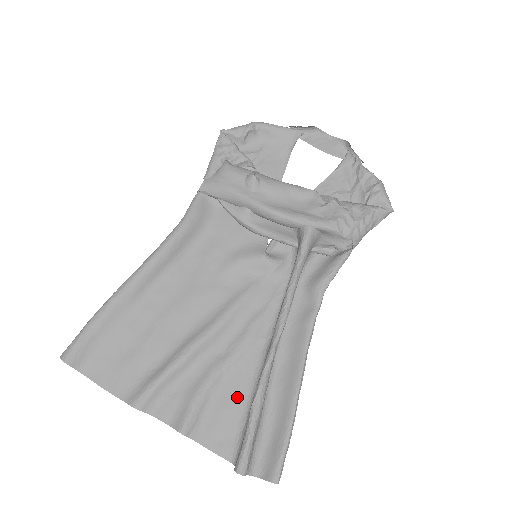
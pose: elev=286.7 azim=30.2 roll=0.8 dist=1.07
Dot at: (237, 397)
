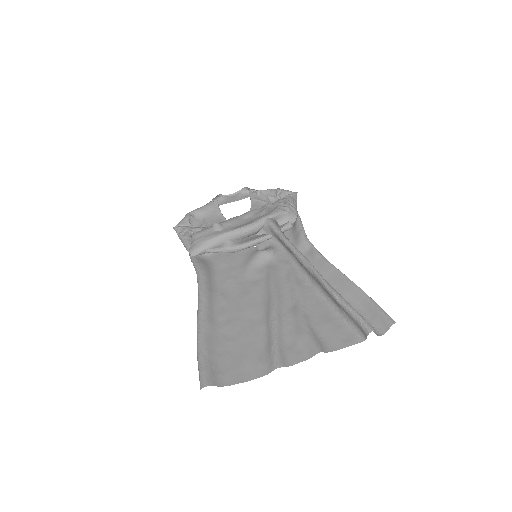
Dot at: (326, 314)
